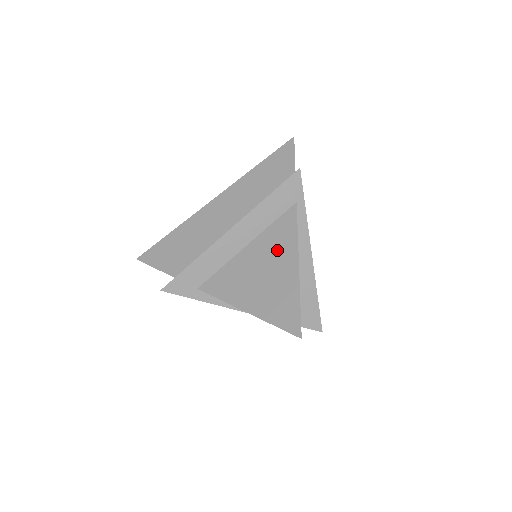
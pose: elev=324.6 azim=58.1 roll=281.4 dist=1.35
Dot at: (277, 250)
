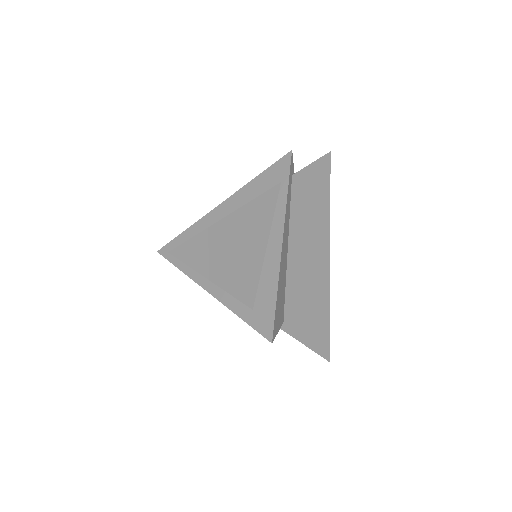
Dot at: occluded
